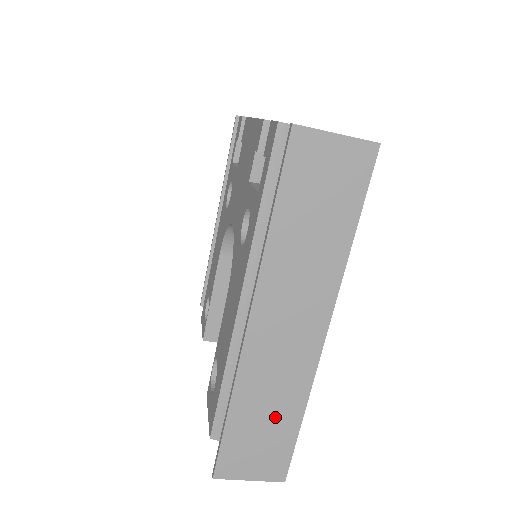
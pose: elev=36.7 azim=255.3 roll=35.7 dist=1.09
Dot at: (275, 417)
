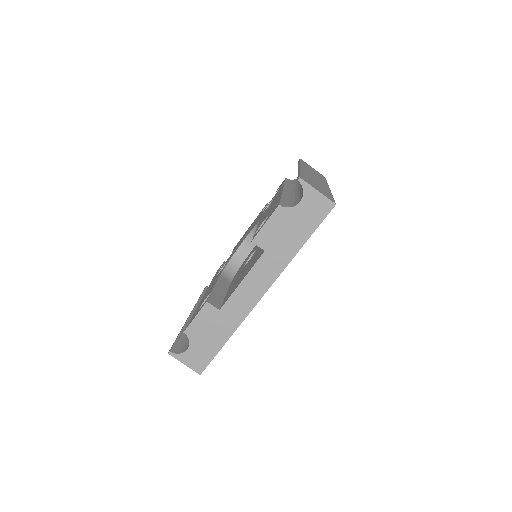
Dot at: (320, 187)
